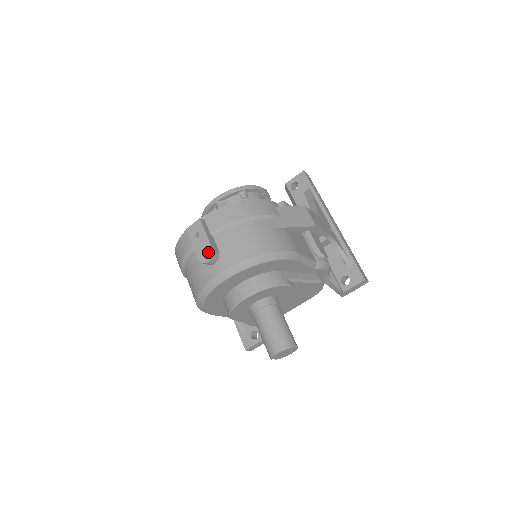
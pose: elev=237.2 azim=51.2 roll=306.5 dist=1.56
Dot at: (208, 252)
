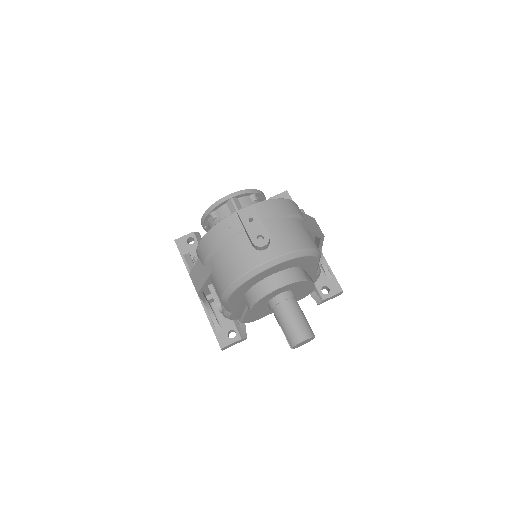
Dot at: (264, 237)
